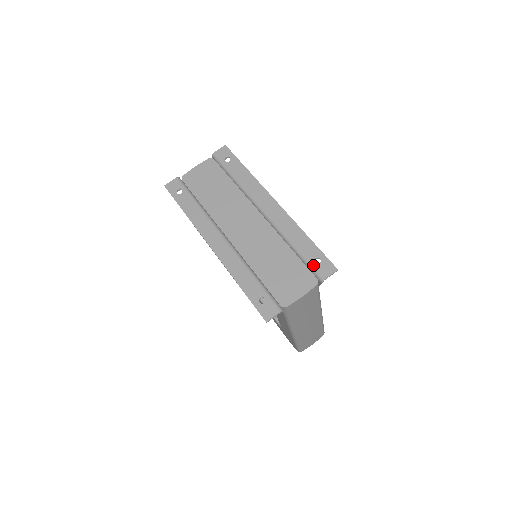
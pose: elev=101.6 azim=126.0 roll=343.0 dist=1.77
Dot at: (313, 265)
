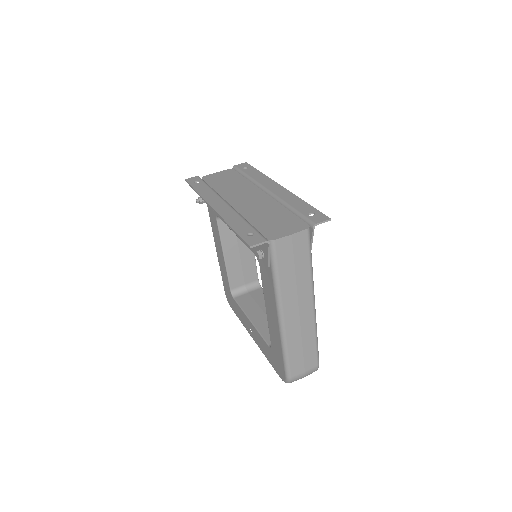
Dot at: (307, 216)
